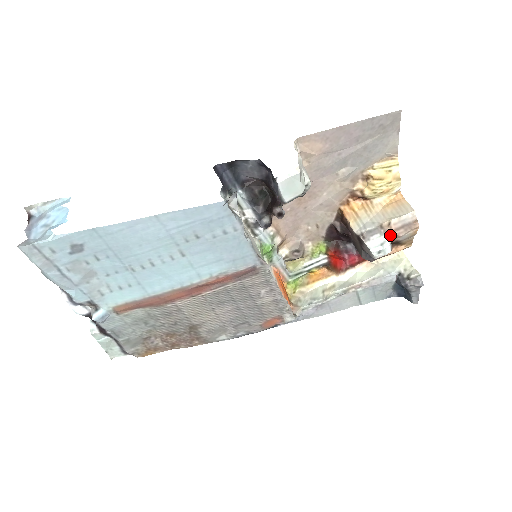
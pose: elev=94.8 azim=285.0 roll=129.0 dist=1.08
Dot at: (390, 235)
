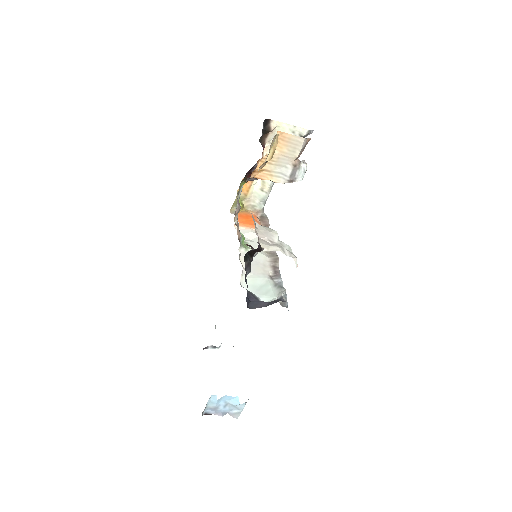
Dot at: occluded
